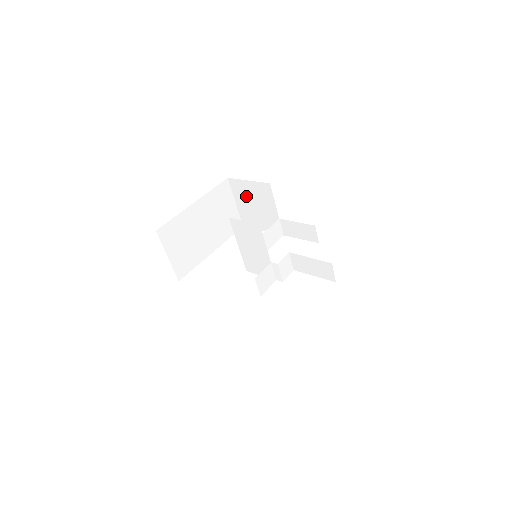
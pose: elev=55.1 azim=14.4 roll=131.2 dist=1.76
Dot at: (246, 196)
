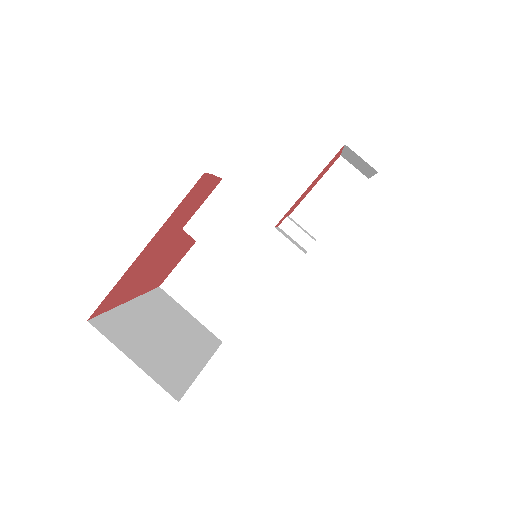
Dot at: (196, 284)
